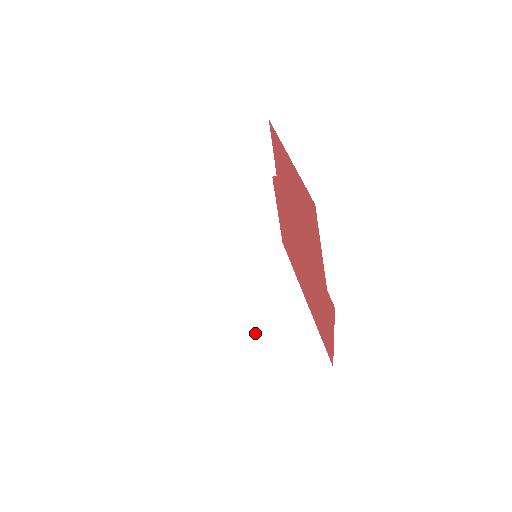
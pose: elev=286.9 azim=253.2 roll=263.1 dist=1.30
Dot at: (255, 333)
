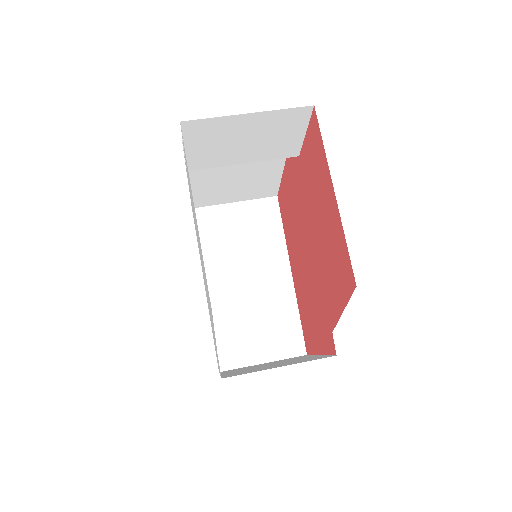
Dot at: (233, 306)
